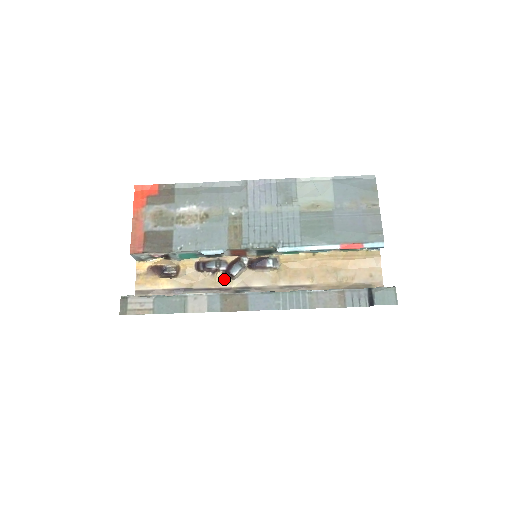
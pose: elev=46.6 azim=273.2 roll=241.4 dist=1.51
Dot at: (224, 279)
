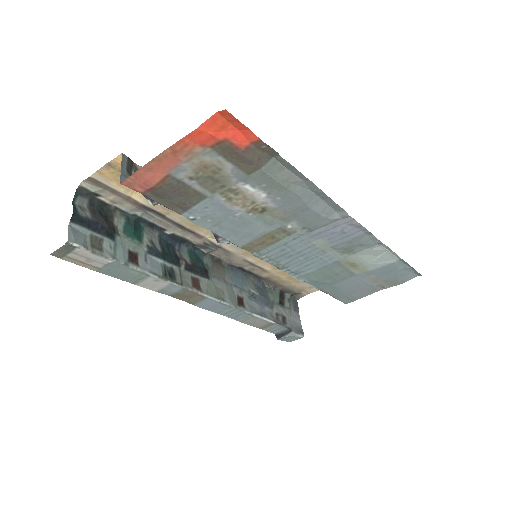
Dot at: occluded
